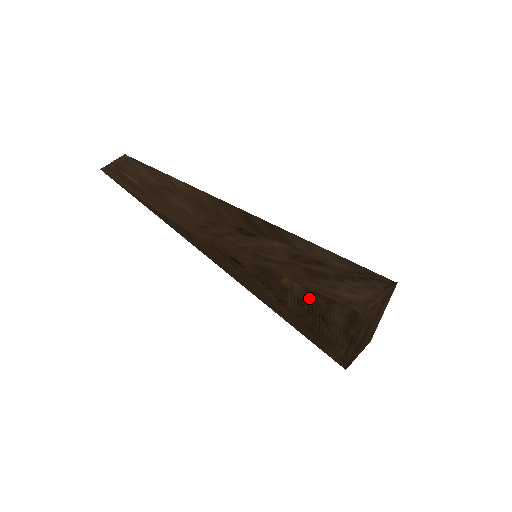
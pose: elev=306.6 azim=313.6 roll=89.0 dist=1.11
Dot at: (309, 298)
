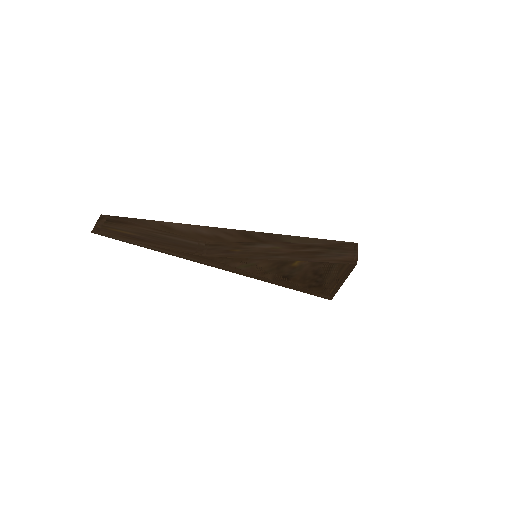
Dot at: (314, 267)
